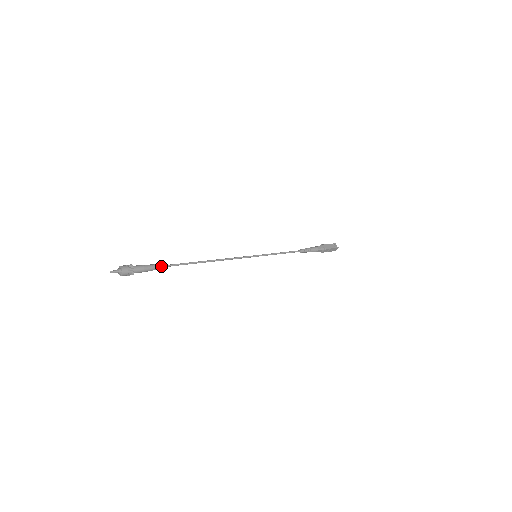
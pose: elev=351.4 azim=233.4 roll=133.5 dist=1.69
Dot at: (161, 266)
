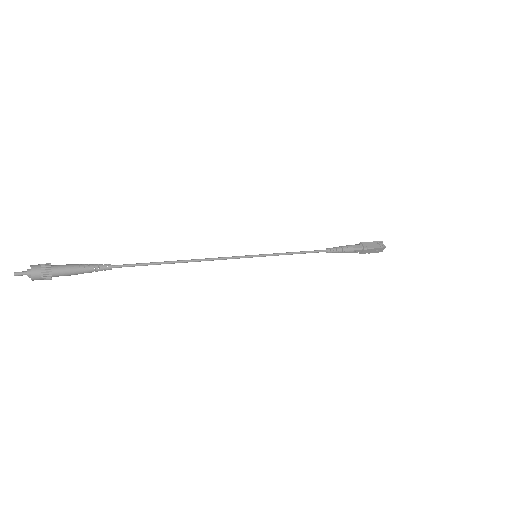
Dot at: (99, 267)
